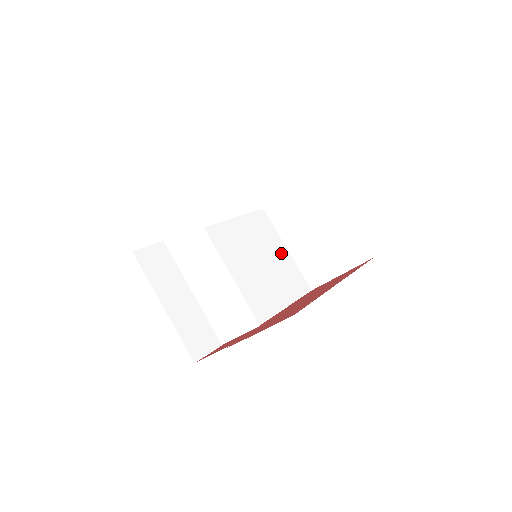
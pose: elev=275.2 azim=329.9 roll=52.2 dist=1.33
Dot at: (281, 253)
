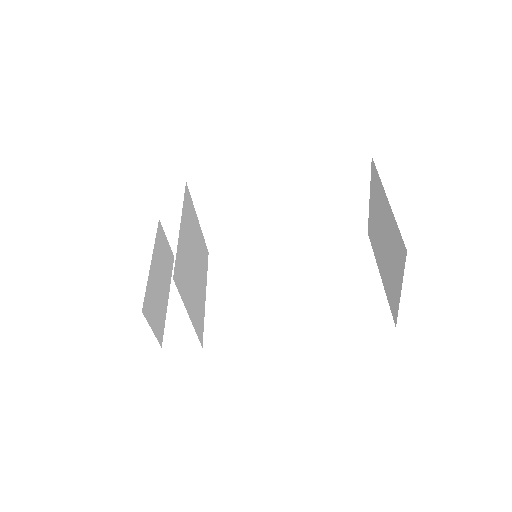
Dot at: (364, 279)
